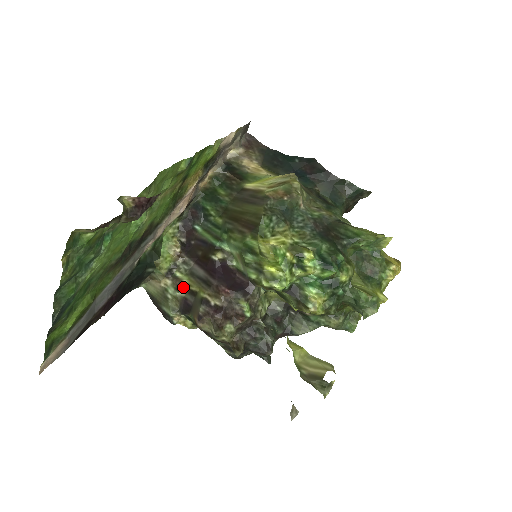
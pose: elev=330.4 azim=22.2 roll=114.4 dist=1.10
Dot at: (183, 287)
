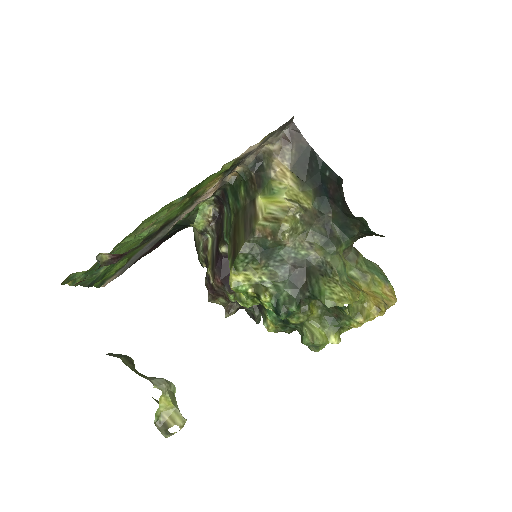
Dot at: (206, 251)
